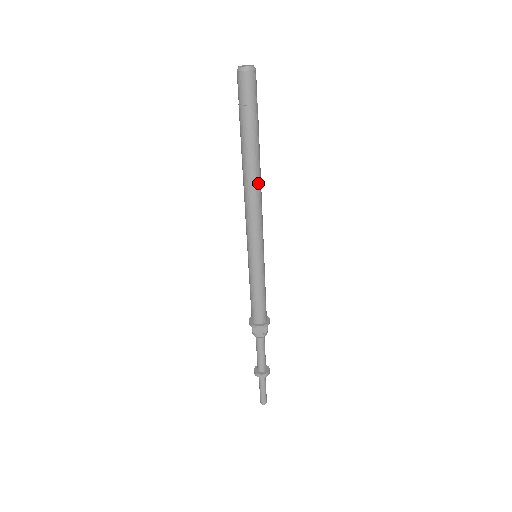
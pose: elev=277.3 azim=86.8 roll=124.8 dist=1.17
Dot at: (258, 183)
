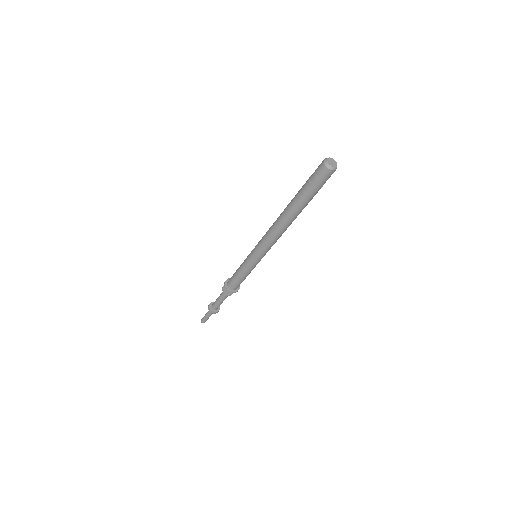
Dot at: (286, 226)
